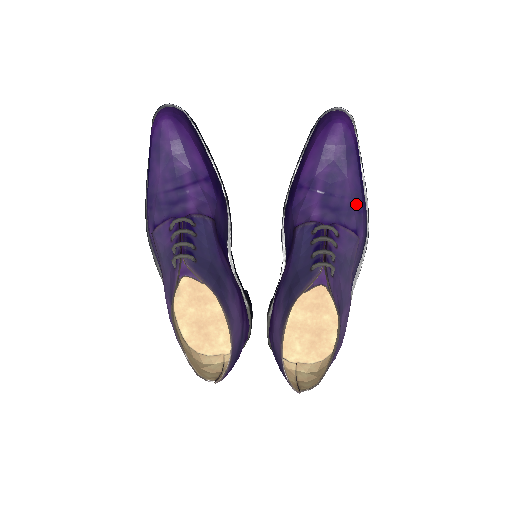
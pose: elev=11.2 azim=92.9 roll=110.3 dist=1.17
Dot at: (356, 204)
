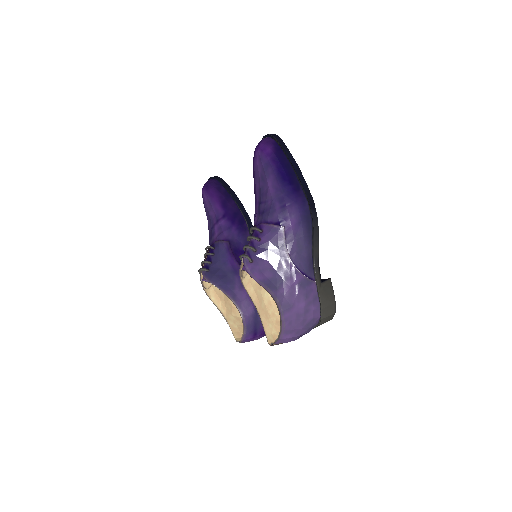
Dot at: (278, 202)
